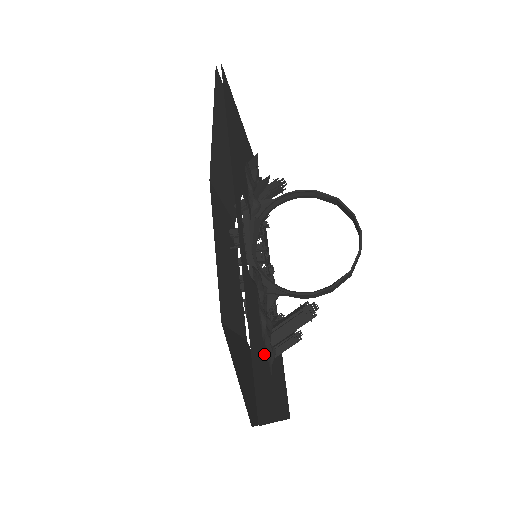
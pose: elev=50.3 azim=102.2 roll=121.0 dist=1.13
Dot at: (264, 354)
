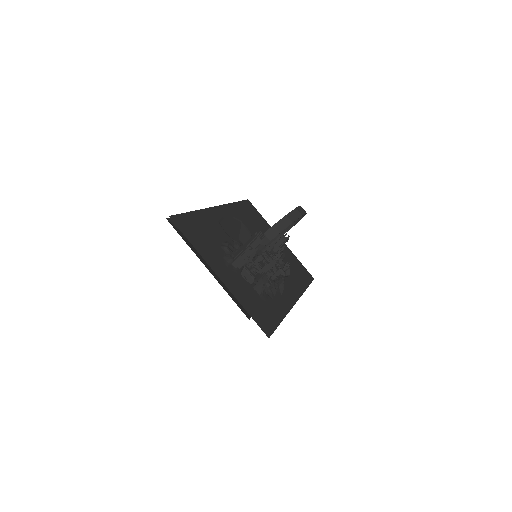
Dot at: (217, 247)
